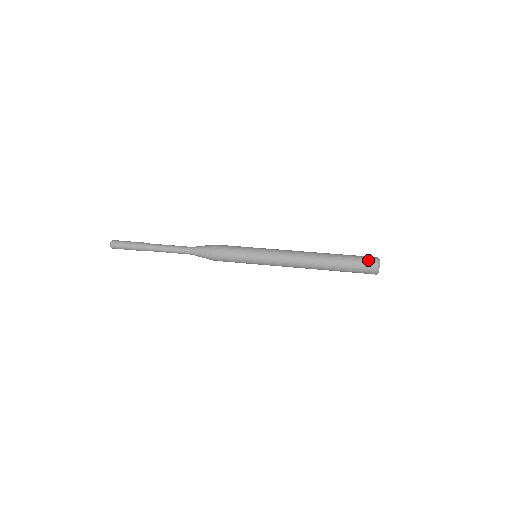
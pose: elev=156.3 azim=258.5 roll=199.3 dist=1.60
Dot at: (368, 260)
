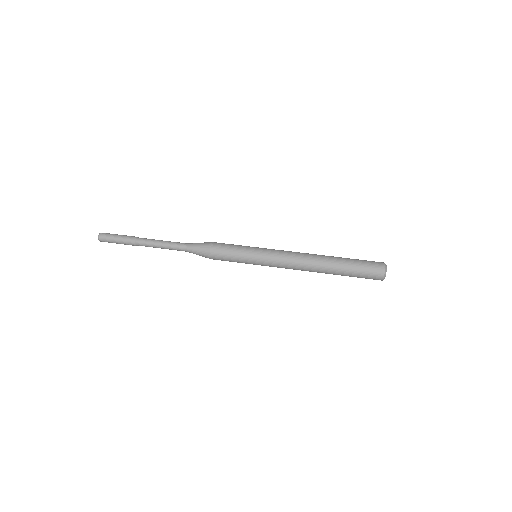
Dot at: (374, 274)
